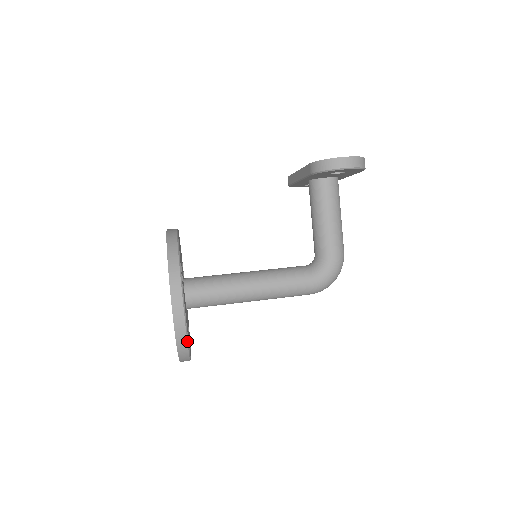
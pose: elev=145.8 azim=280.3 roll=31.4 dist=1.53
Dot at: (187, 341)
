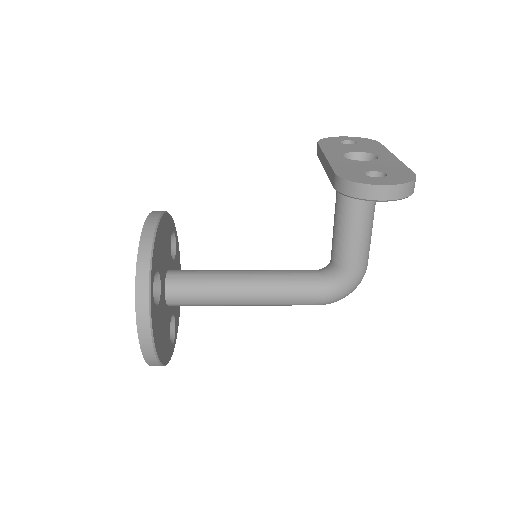
Dot at: (158, 362)
